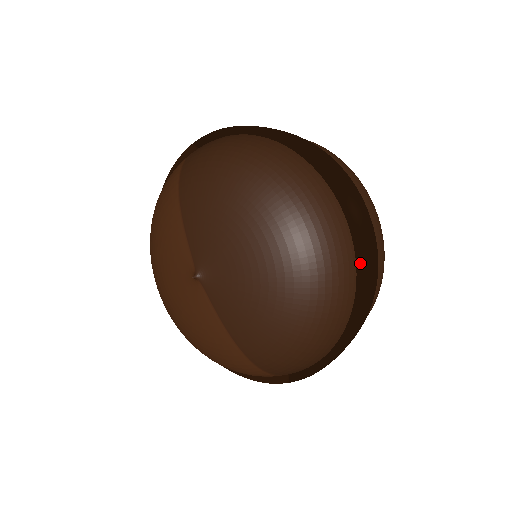
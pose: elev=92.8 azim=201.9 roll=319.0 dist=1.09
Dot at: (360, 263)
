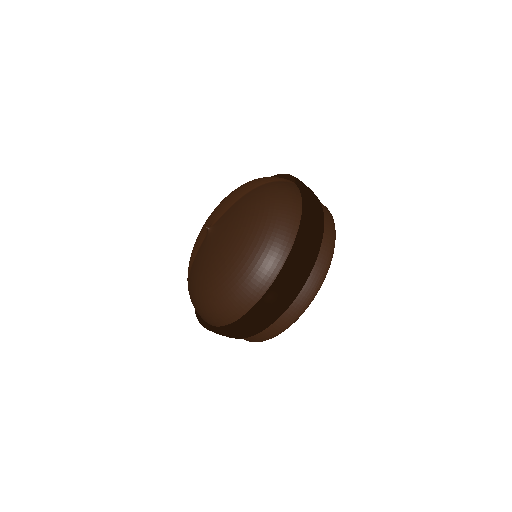
Dot at: (244, 315)
